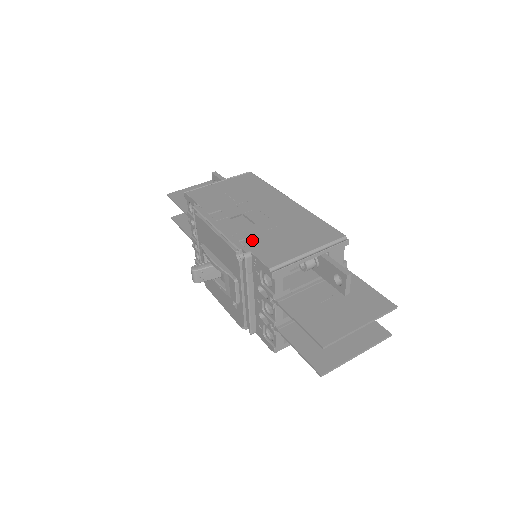
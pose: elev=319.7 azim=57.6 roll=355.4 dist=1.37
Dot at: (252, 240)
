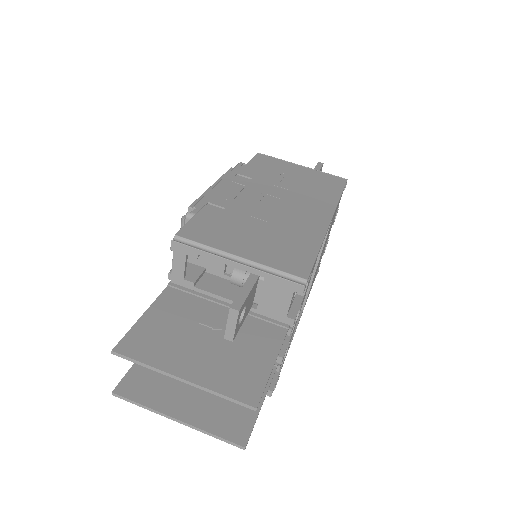
Dot at: (218, 210)
